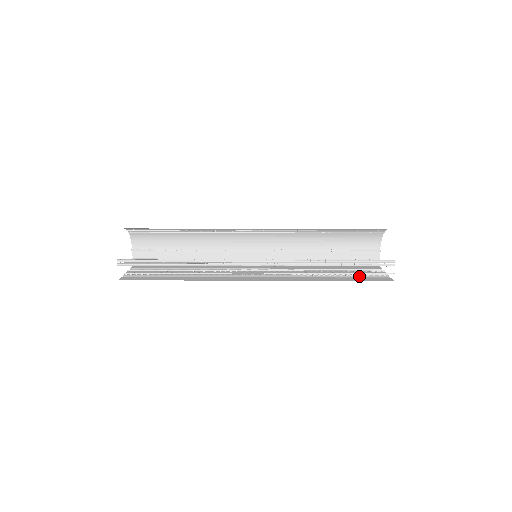
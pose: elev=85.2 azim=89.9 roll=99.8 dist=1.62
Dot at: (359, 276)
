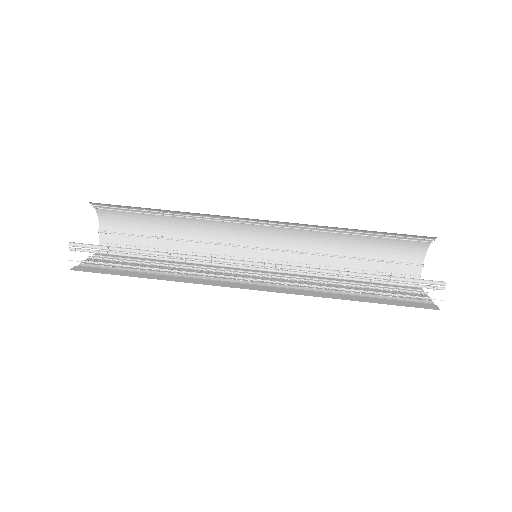
Dot at: (392, 298)
